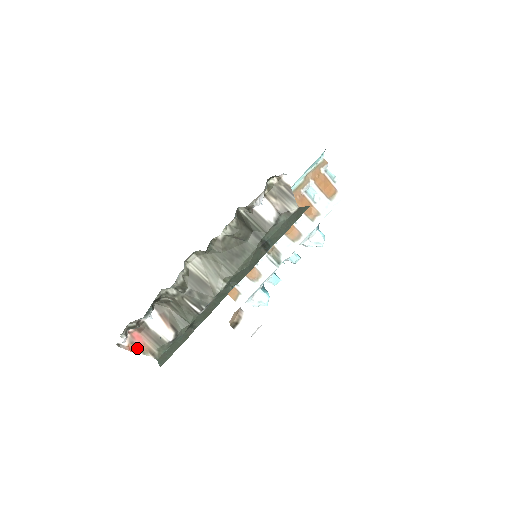
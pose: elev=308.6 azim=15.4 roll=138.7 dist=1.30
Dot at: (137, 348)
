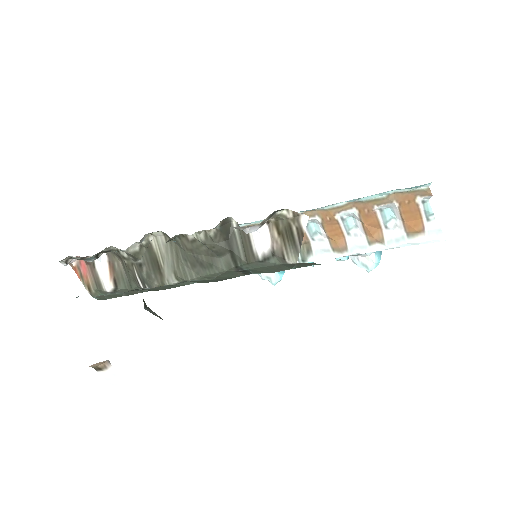
Dot at: (80, 275)
